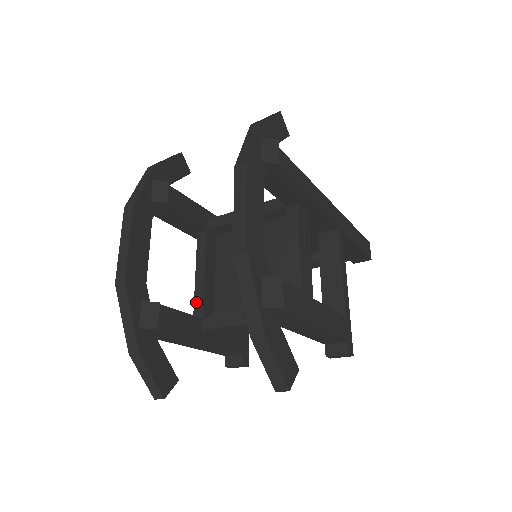
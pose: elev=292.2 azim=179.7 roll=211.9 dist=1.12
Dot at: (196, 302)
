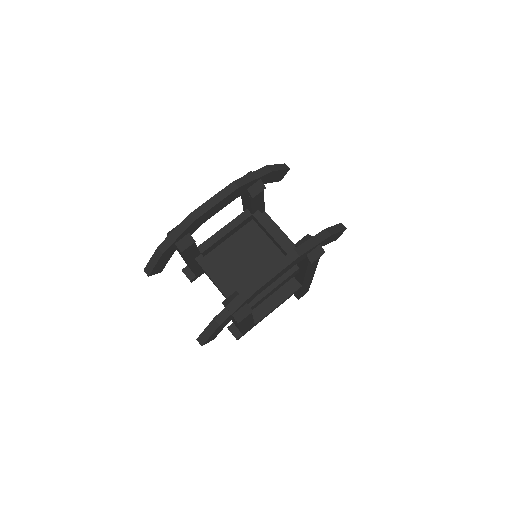
Dot at: (207, 242)
